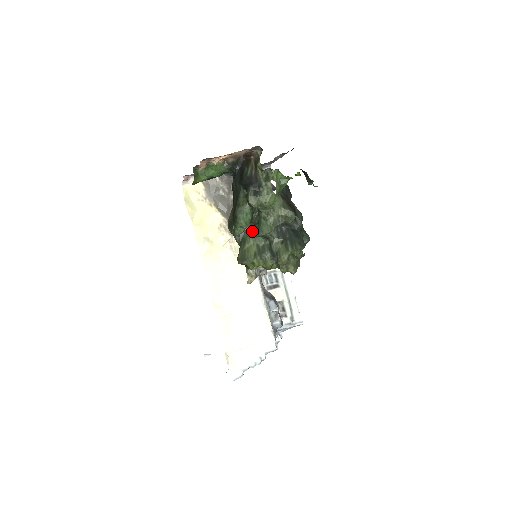
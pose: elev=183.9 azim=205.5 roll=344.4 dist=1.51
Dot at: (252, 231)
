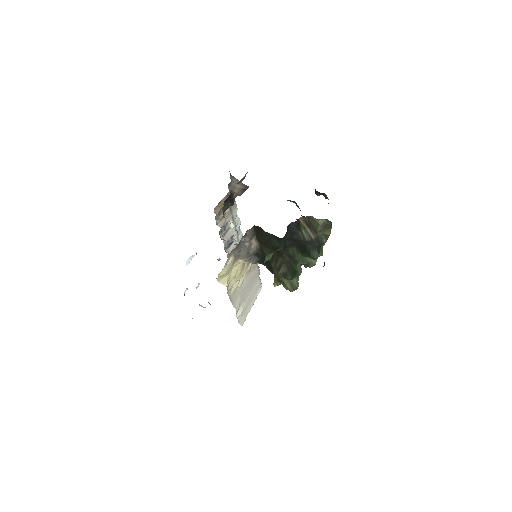
Dot at: occluded
